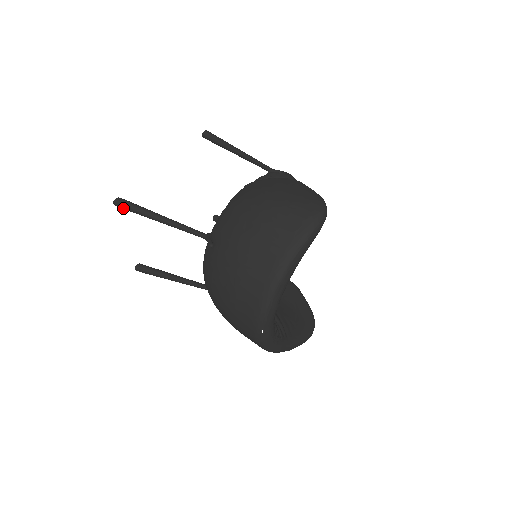
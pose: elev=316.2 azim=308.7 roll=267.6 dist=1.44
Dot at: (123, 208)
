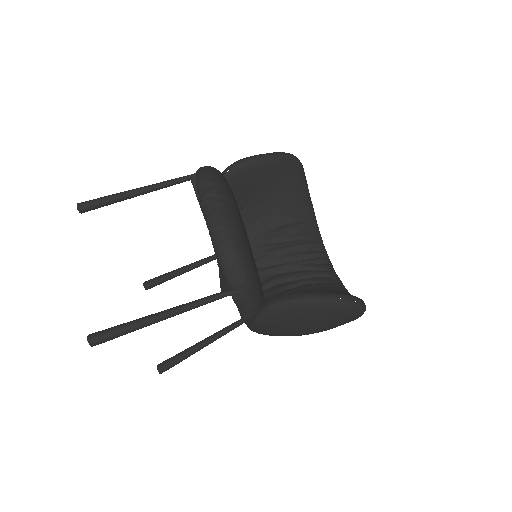
Dot at: occluded
